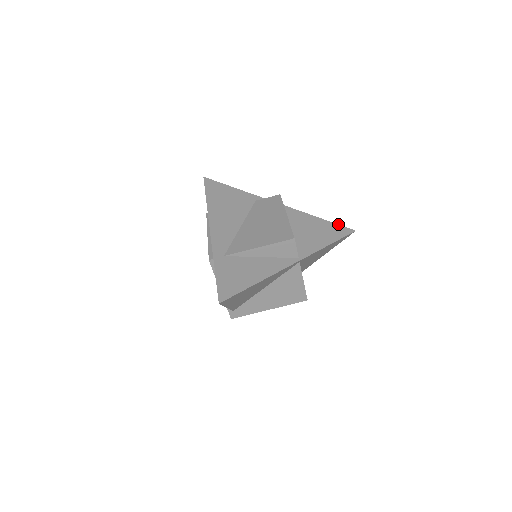
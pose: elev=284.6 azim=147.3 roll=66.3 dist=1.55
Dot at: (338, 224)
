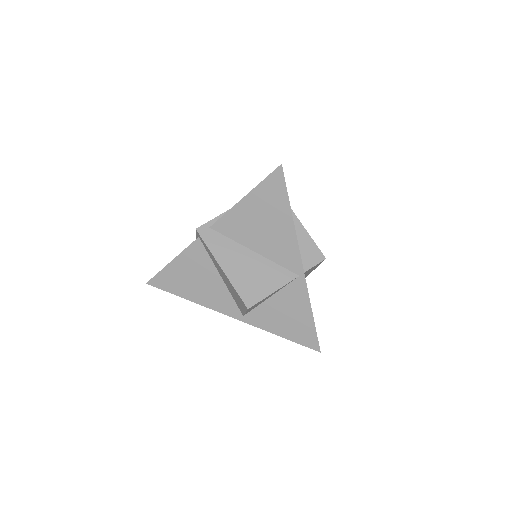
Dot at: occluded
